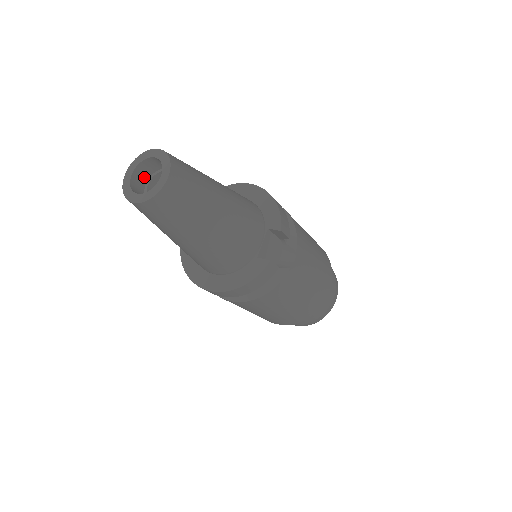
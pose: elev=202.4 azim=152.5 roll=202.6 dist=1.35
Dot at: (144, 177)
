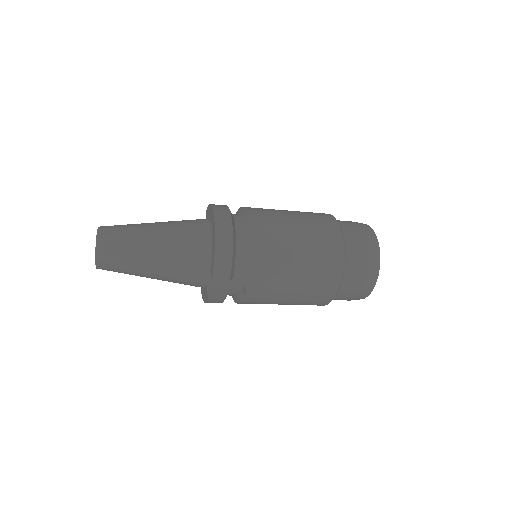
Dot at: occluded
